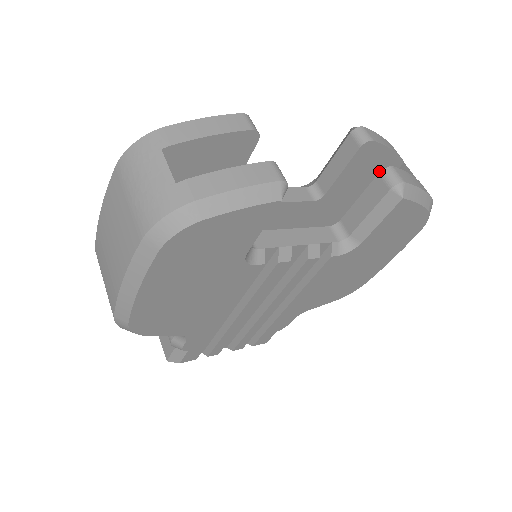
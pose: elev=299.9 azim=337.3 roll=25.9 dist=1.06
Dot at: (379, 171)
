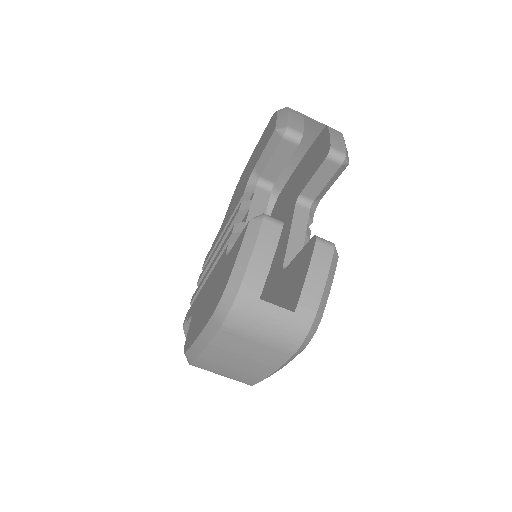
Dot at: occluded
